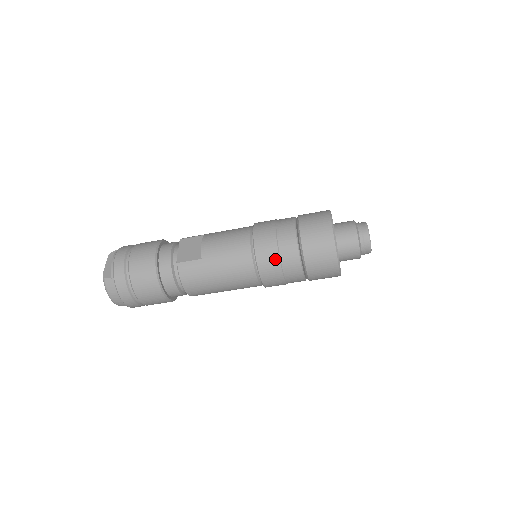
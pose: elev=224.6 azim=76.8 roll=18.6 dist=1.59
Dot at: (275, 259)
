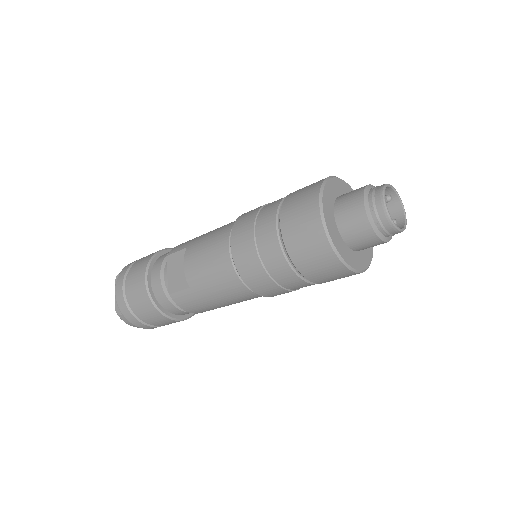
Dot at: (266, 280)
